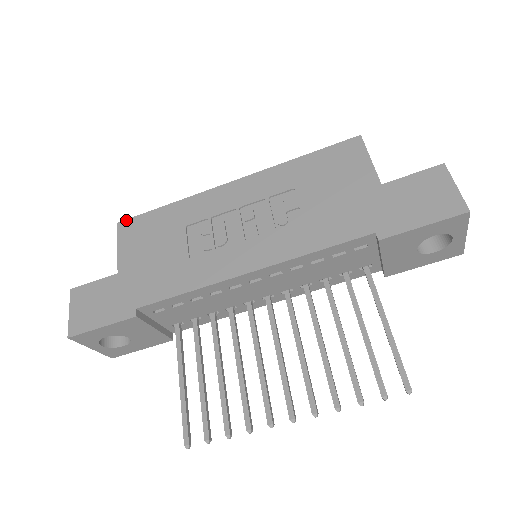
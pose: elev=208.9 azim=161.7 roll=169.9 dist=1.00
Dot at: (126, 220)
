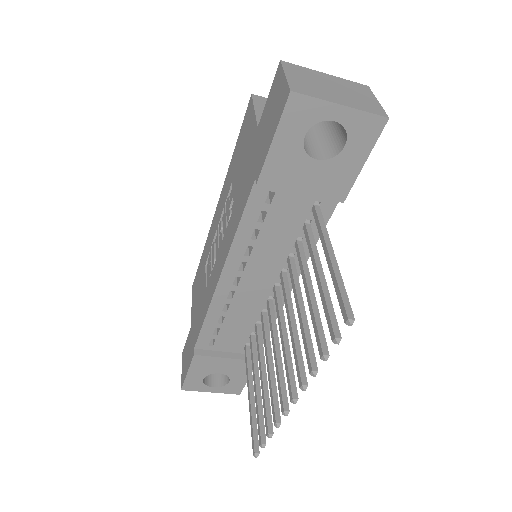
Dot at: (193, 282)
